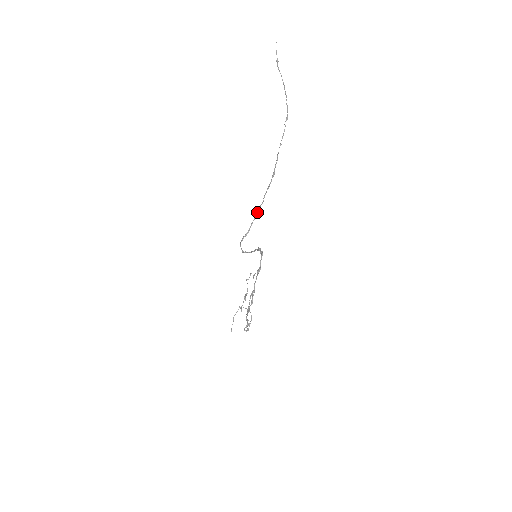
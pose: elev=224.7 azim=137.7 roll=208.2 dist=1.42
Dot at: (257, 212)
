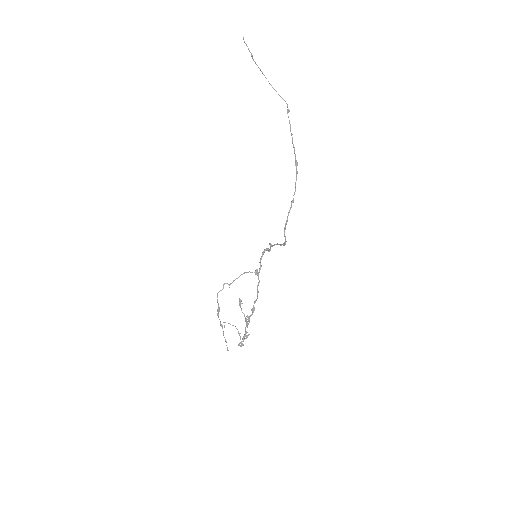
Dot at: (292, 200)
